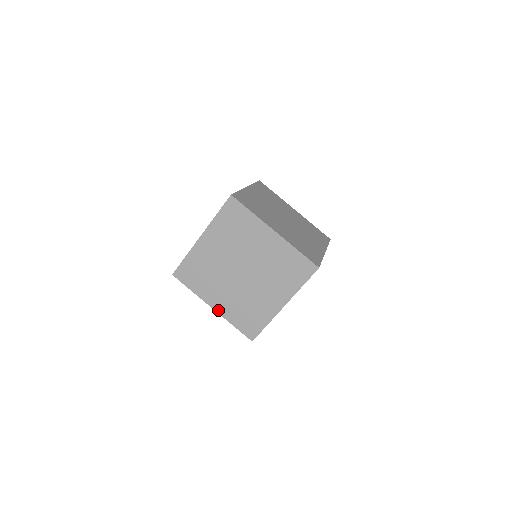
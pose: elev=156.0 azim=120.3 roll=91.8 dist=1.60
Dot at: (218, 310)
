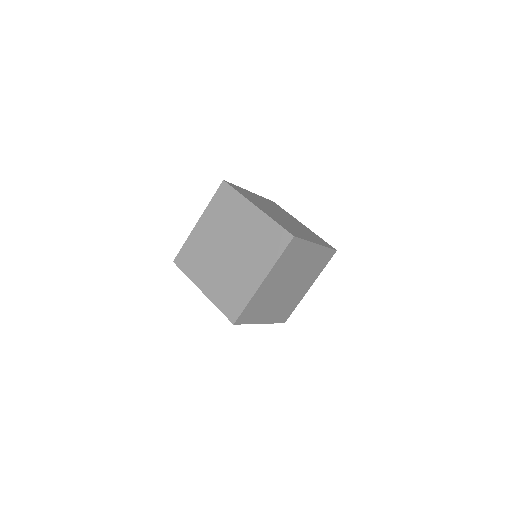
Dot at: (206, 293)
